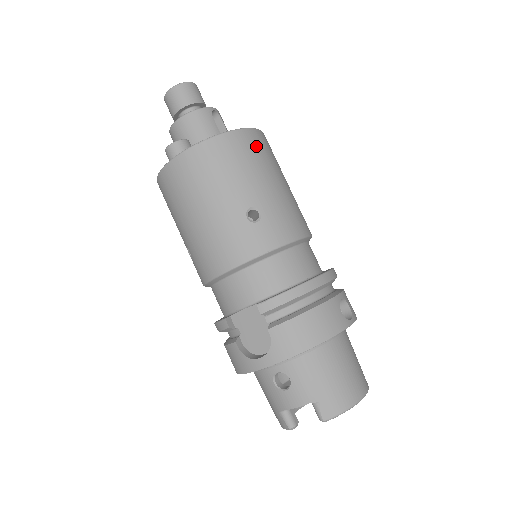
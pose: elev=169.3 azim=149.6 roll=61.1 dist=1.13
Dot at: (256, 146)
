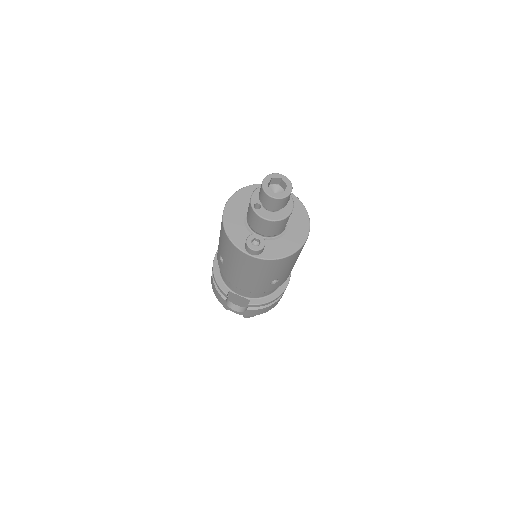
Dot at: occluded
